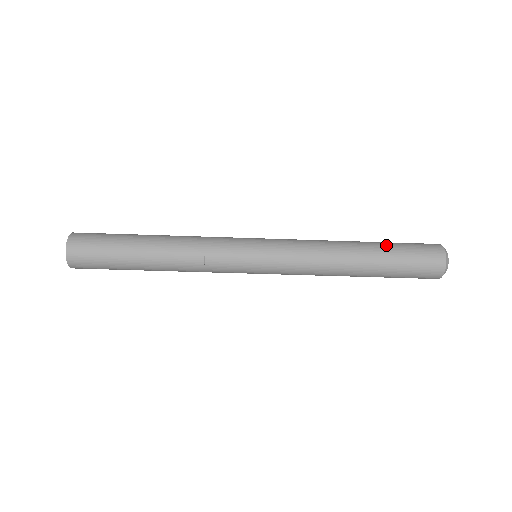
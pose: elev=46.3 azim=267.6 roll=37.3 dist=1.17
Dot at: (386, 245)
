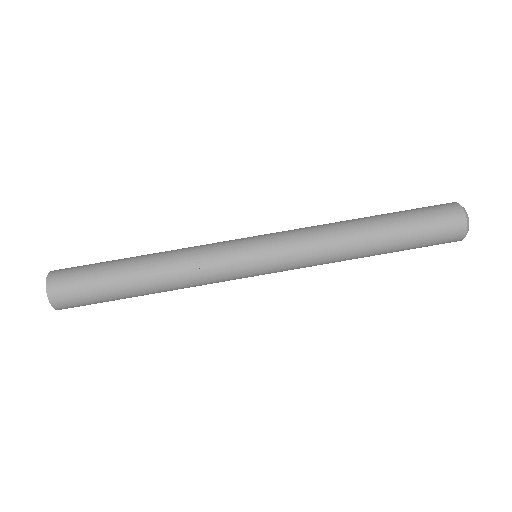
Dot at: (395, 214)
